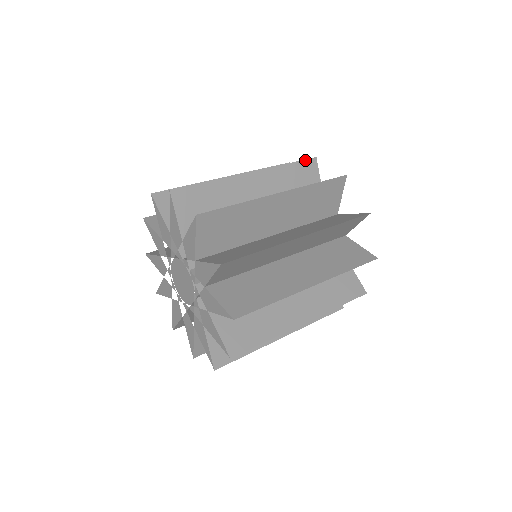
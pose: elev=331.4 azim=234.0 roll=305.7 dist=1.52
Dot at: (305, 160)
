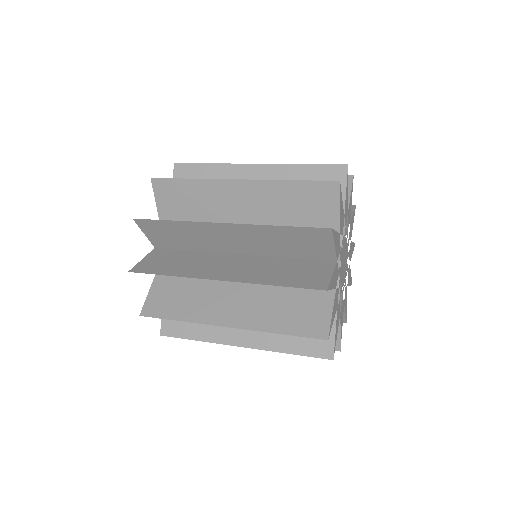
Dot at: occluded
